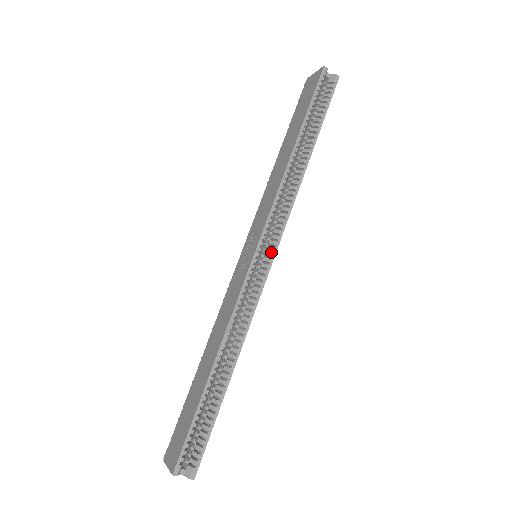
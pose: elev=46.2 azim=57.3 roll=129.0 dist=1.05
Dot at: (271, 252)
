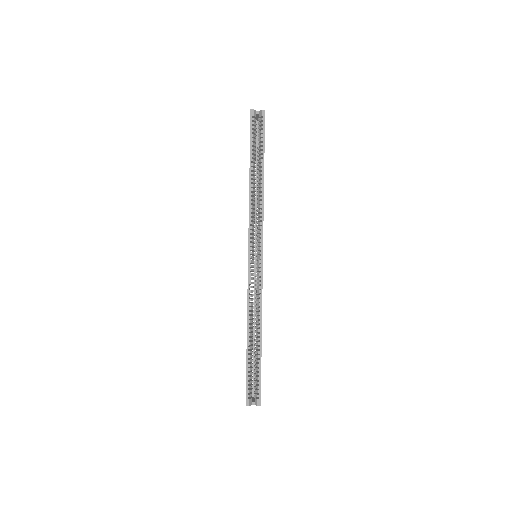
Dot at: (261, 251)
